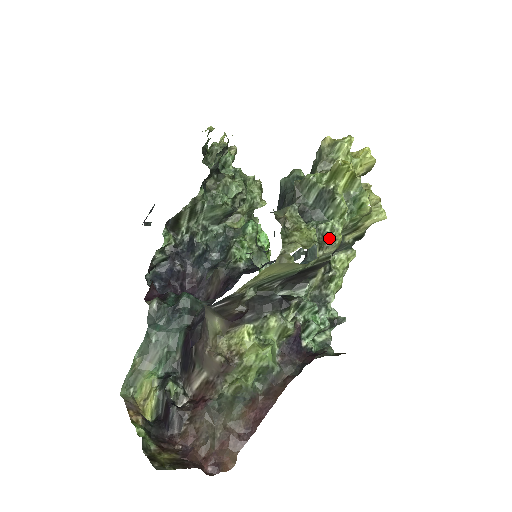
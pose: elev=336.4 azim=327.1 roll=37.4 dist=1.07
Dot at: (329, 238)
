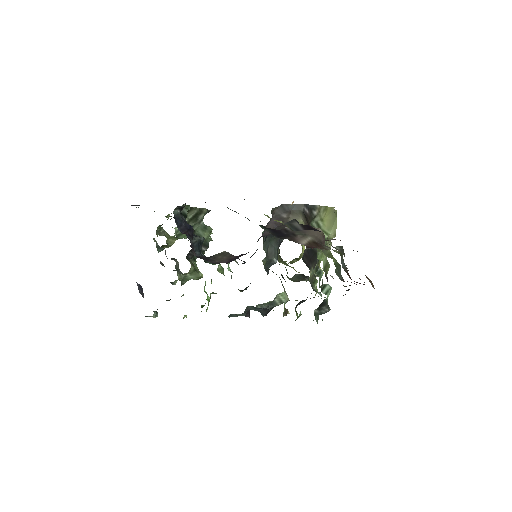
Dot at: occluded
